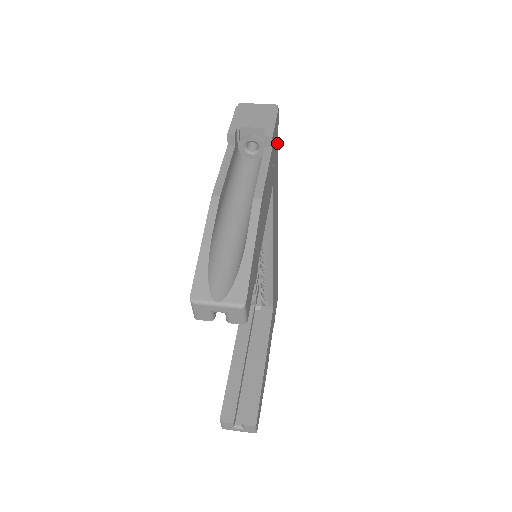
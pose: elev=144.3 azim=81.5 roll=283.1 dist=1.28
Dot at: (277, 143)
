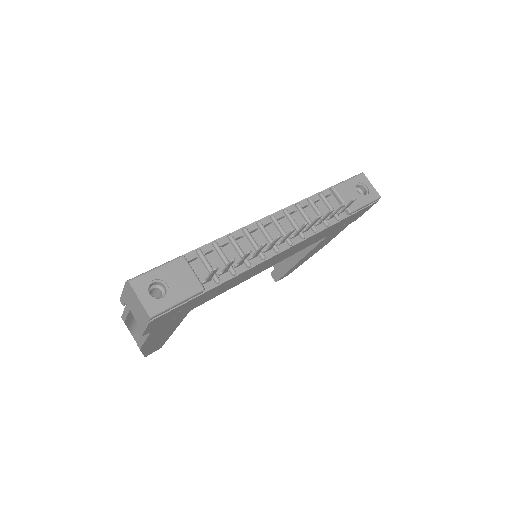
Dot at: (181, 306)
